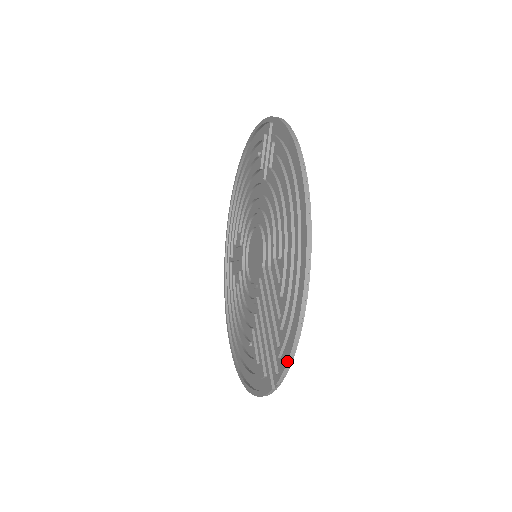
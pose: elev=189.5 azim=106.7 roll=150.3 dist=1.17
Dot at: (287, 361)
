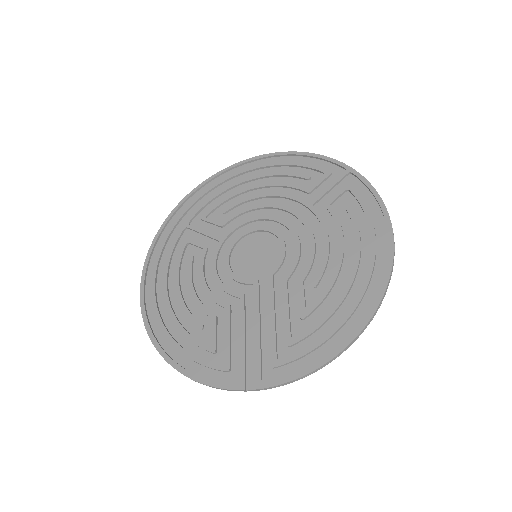
Dot at: (295, 379)
